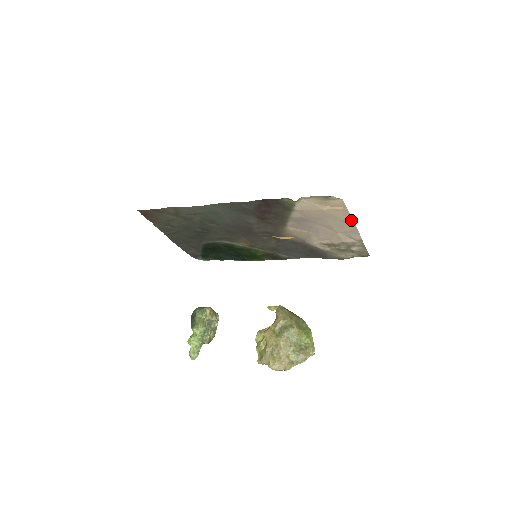
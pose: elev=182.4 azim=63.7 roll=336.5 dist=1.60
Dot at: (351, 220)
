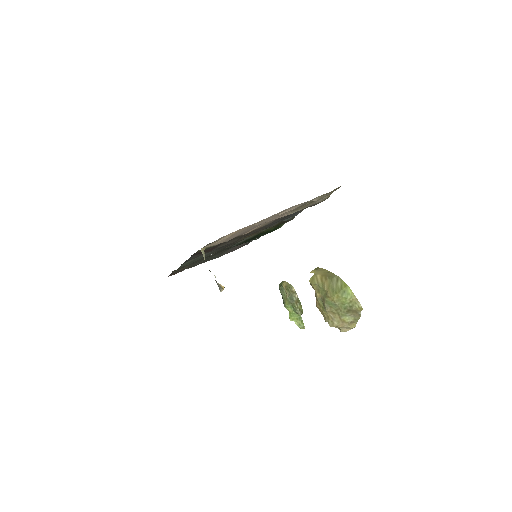
Dot at: (261, 220)
